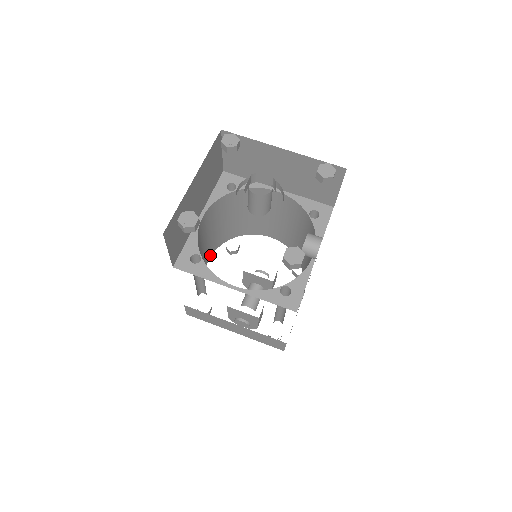
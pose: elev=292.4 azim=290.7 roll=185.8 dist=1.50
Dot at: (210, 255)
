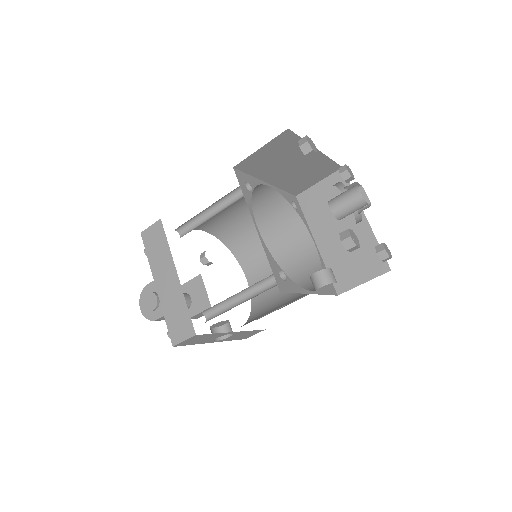
Dot at: (207, 230)
